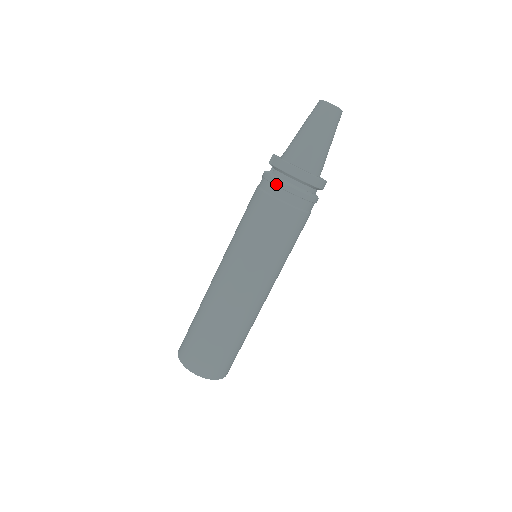
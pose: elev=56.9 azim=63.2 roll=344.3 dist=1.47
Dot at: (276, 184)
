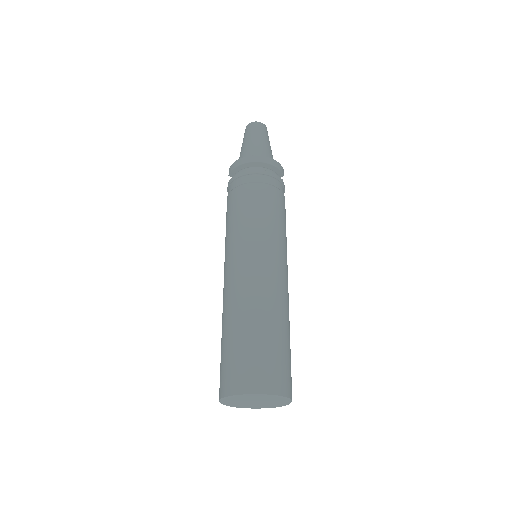
Dot at: (236, 177)
